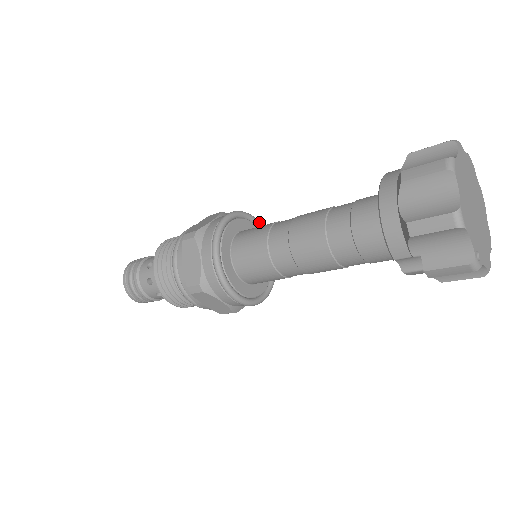
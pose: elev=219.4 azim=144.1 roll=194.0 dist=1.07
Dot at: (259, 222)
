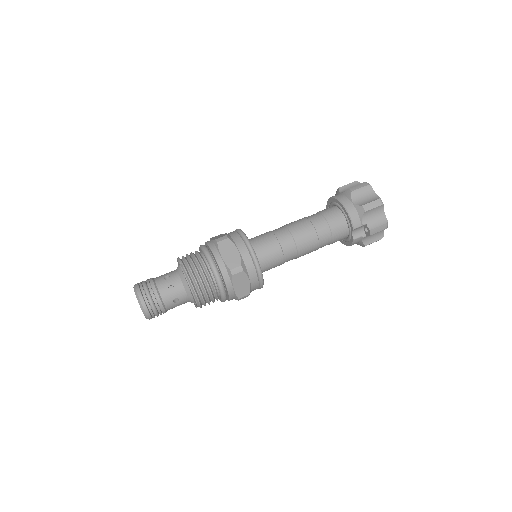
Dot at: occluded
